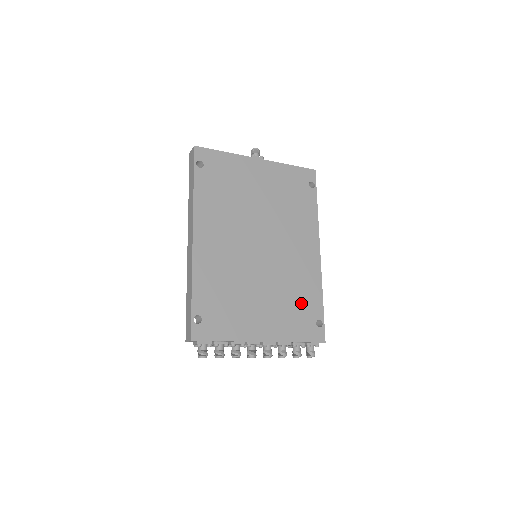
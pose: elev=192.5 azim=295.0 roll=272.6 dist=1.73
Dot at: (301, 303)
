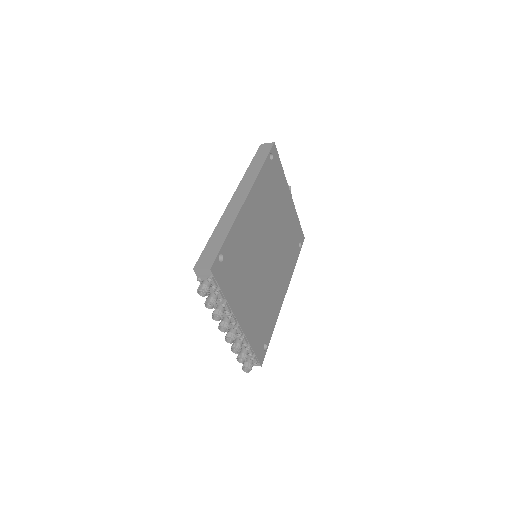
Dot at: (265, 319)
